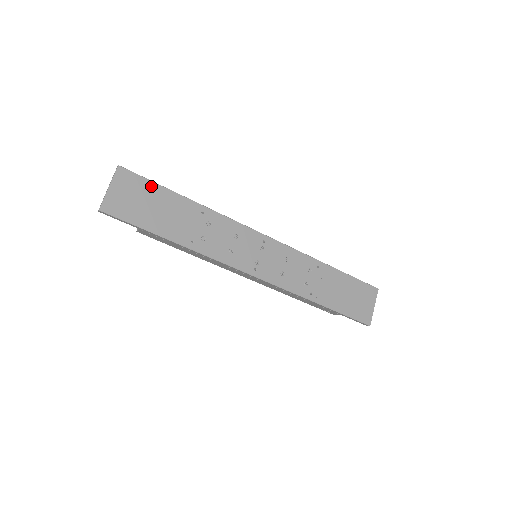
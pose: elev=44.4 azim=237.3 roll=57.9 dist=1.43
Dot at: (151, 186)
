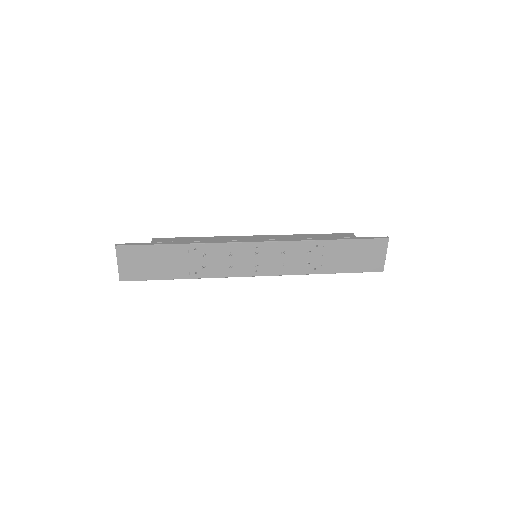
Dot at: (146, 249)
